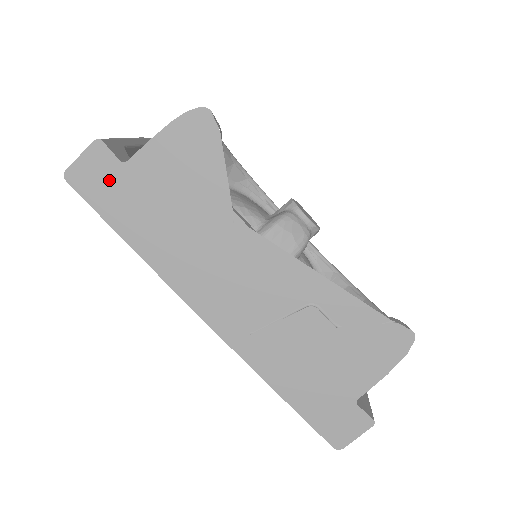
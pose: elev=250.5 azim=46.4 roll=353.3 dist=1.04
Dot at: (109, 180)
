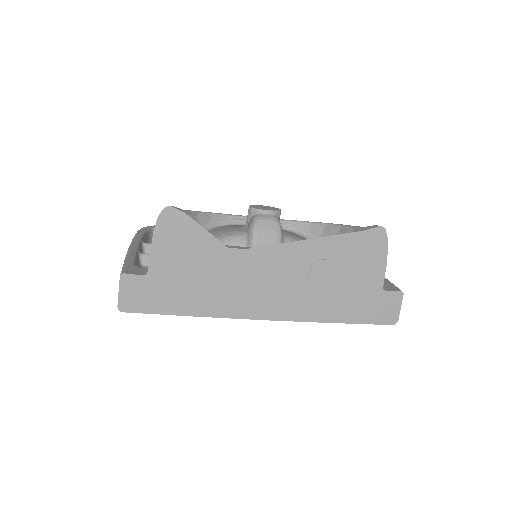
Dot at: (146, 291)
